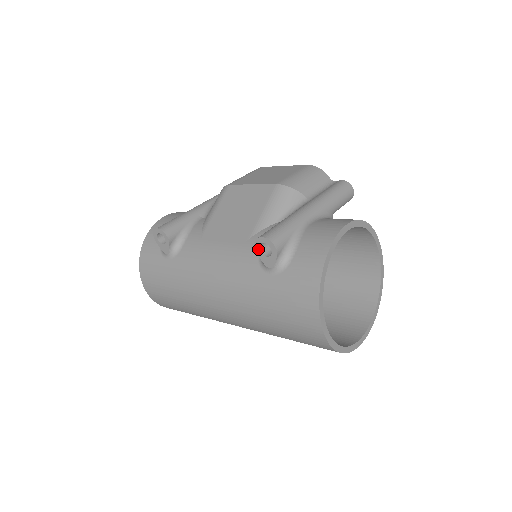
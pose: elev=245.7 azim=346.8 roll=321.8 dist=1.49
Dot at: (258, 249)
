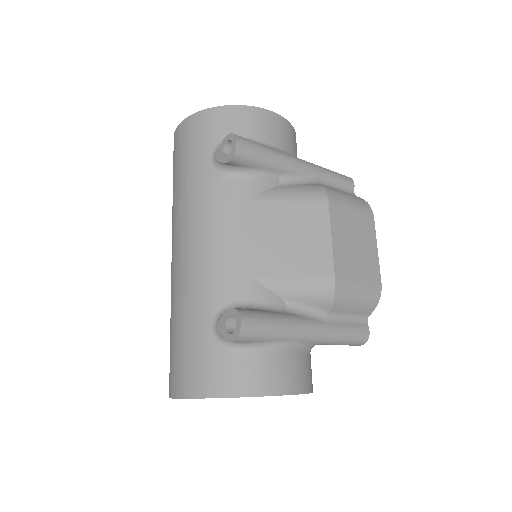
Dot at: (231, 313)
